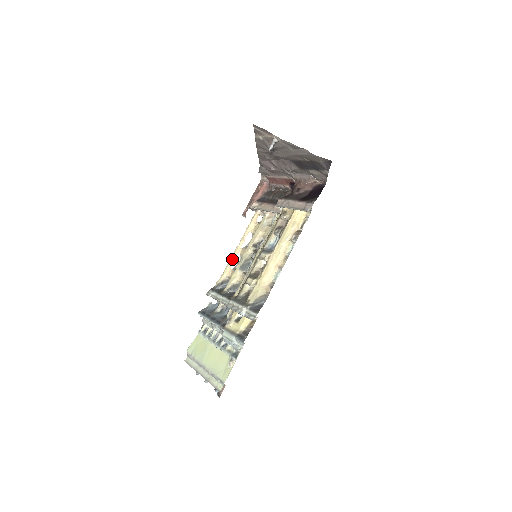
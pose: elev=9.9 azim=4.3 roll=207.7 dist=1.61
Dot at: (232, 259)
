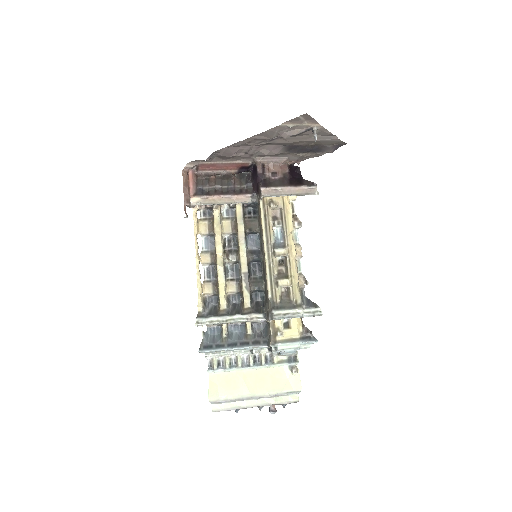
Dot at: (199, 272)
